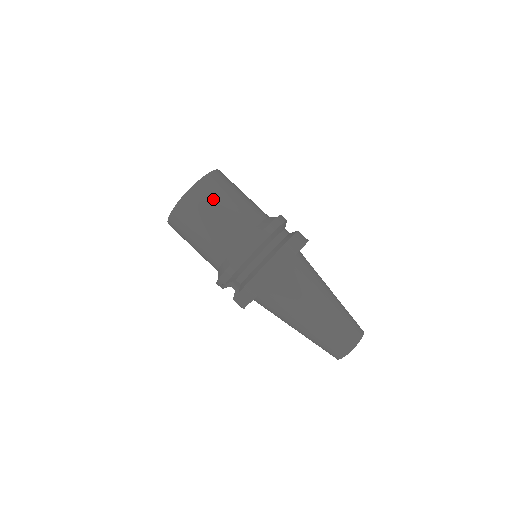
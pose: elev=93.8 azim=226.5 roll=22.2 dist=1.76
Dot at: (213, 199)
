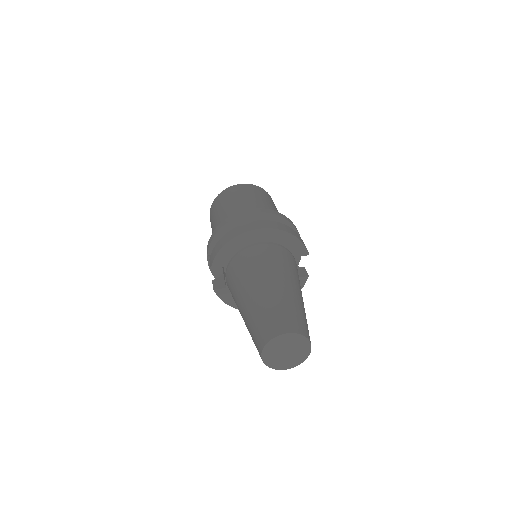
Dot at: (239, 194)
